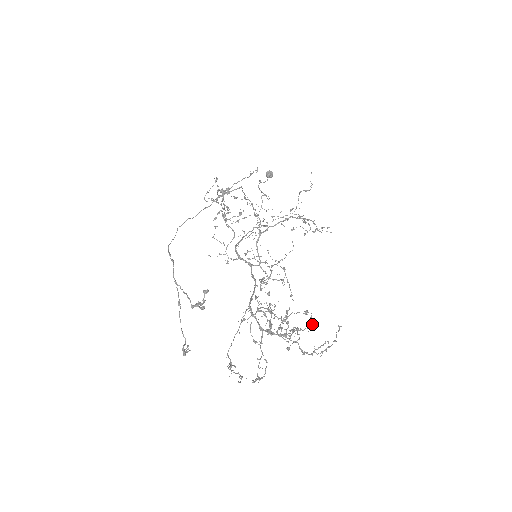
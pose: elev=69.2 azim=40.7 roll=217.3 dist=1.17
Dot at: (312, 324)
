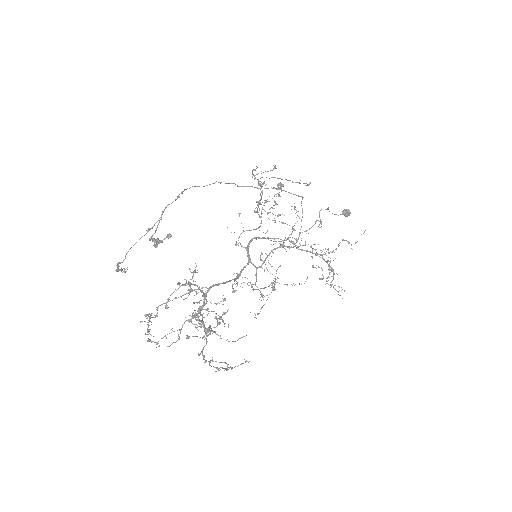
Dot at: (235, 341)
